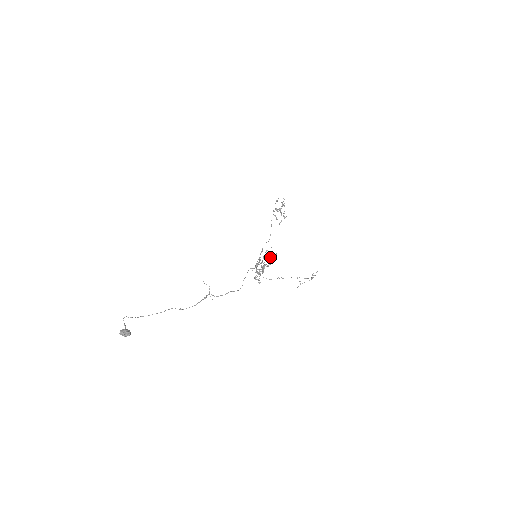
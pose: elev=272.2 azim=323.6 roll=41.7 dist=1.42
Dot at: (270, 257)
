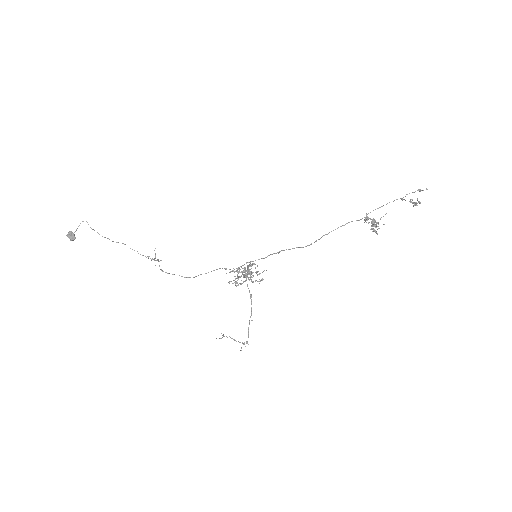
Dot at: occluded
